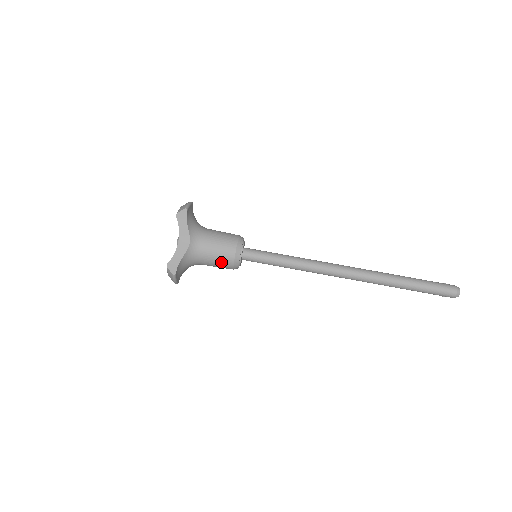
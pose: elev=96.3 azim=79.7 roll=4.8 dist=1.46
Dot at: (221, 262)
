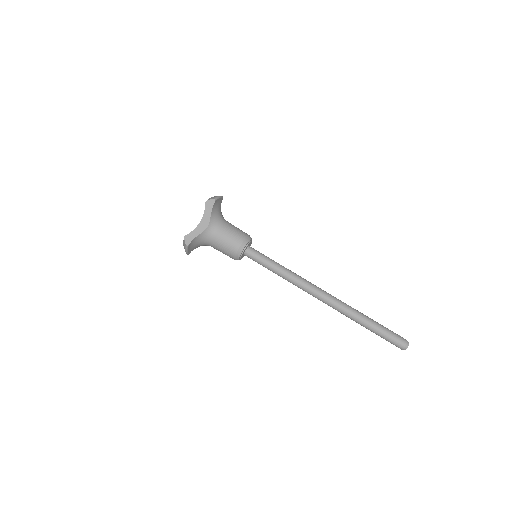
Dot at: (227, 250)
